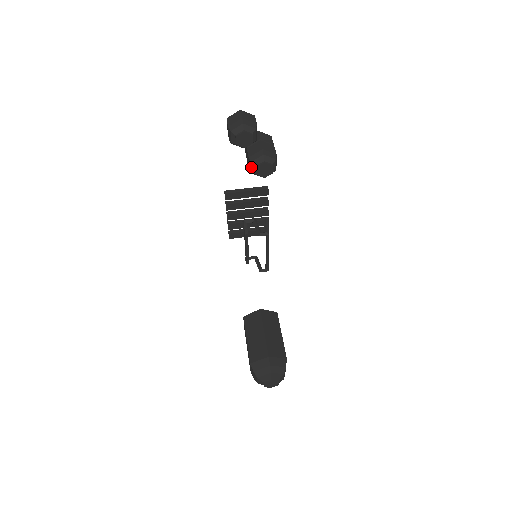
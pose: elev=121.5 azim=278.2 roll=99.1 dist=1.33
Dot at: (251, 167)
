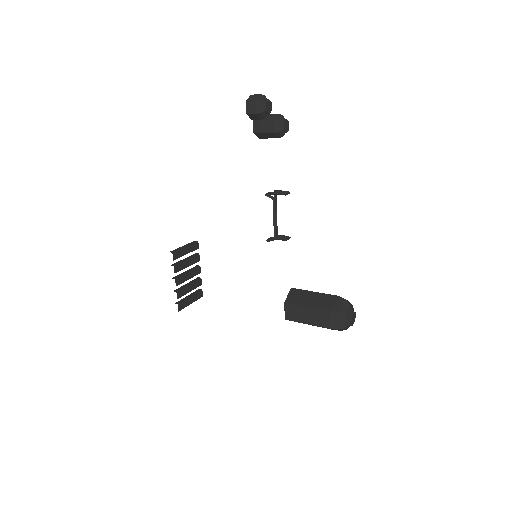
Dot at: (278, 126)
